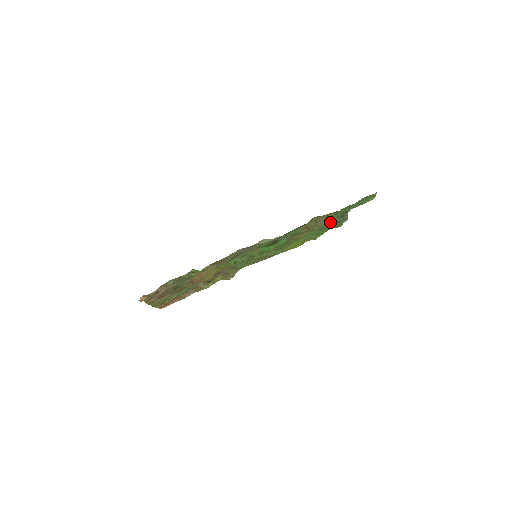
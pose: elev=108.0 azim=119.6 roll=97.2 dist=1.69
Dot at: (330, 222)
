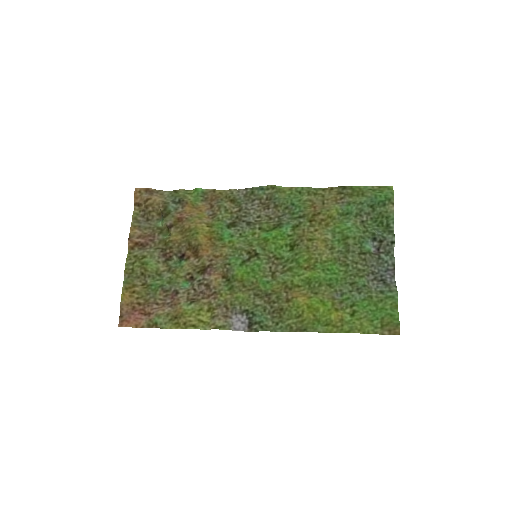
Dot at: (349, 231)
